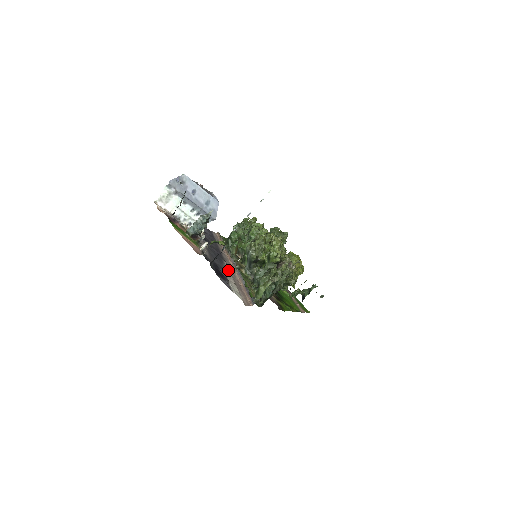
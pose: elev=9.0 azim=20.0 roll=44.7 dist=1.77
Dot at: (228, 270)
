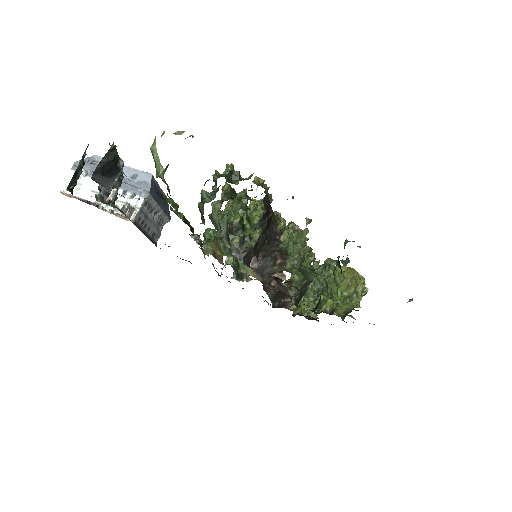
Dot at: occluded
